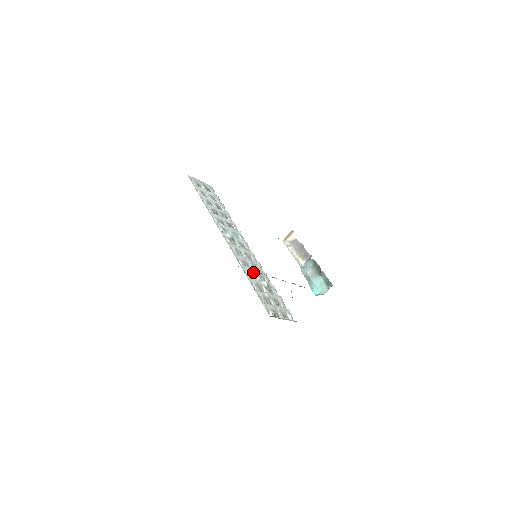
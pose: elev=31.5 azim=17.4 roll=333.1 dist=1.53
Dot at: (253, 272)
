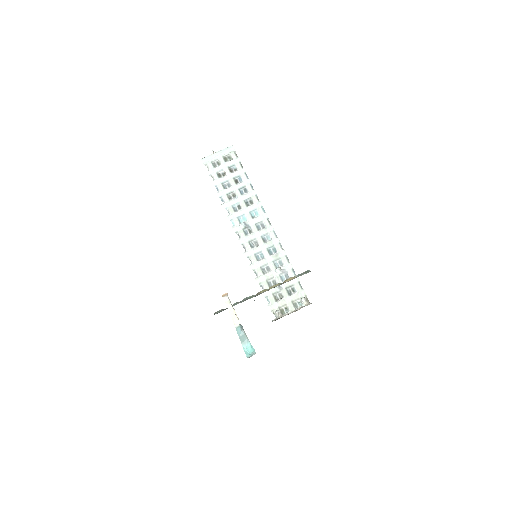
Dot at: (265, 263)
